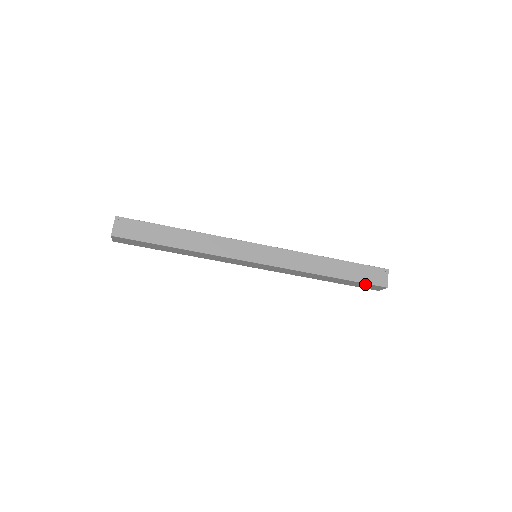
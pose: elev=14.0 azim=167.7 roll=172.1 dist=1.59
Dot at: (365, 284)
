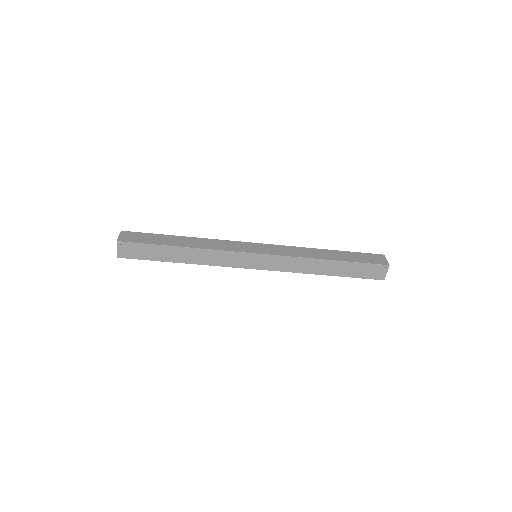
Dot at: (362, 276)
